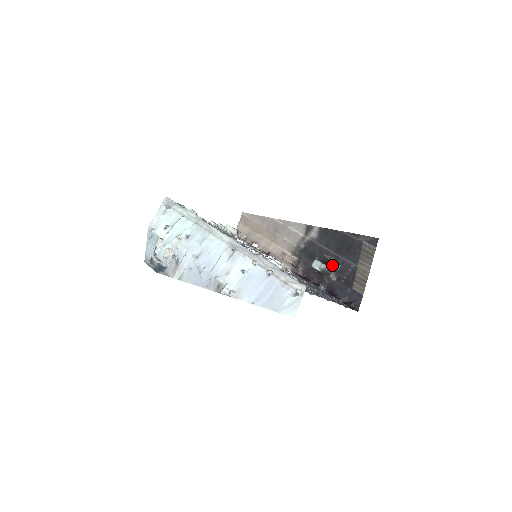
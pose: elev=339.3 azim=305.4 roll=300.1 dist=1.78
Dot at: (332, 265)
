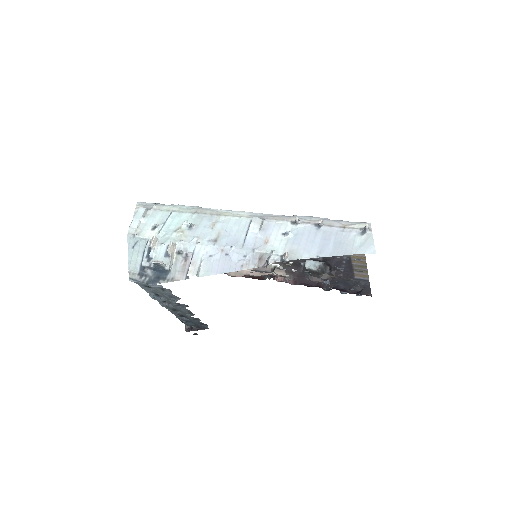
Dot at: (324, 262)
